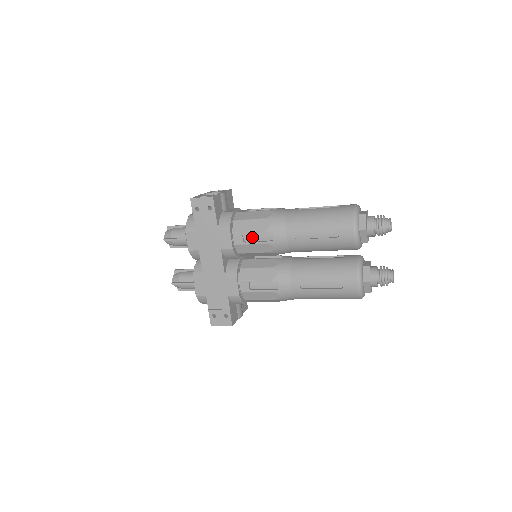
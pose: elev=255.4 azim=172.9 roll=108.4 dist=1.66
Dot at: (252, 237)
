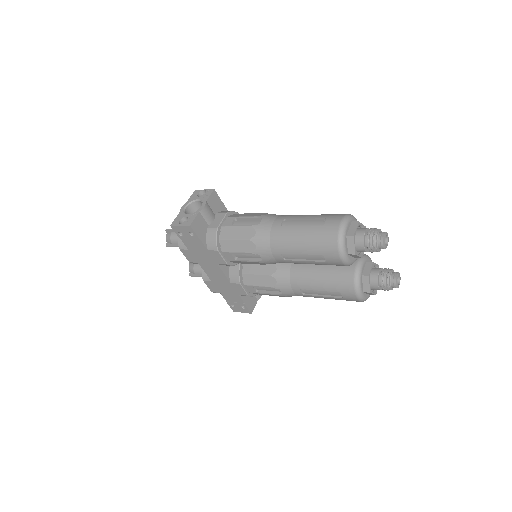
Dot at: (242, 255)
